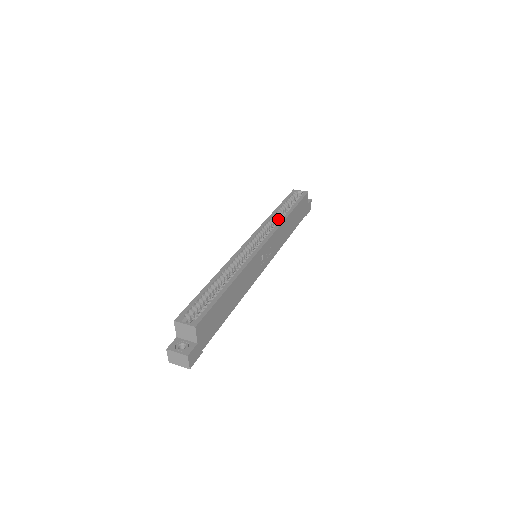
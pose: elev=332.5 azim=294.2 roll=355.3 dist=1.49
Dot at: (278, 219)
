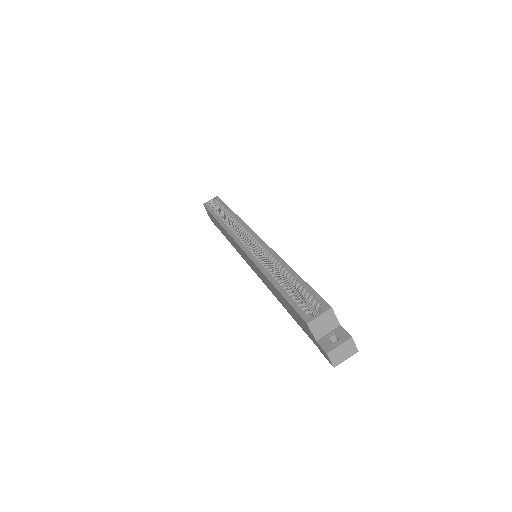
Dot at: occluded
